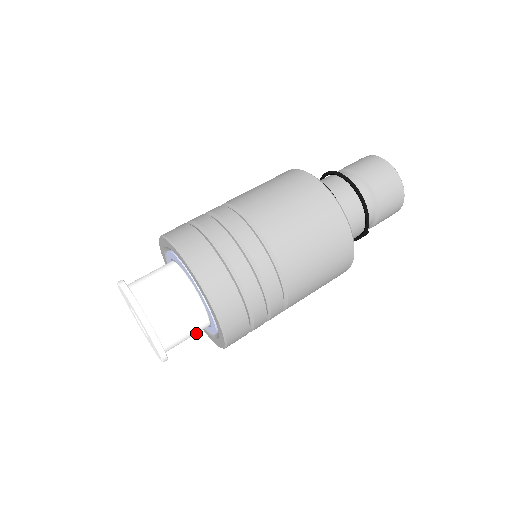
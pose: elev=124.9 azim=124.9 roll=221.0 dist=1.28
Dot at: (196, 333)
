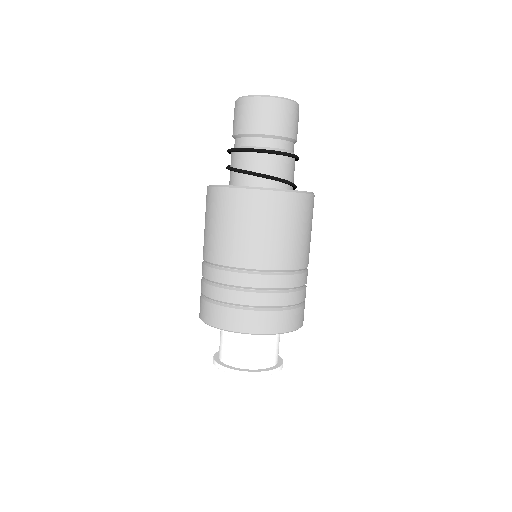
Dot at: occluded
